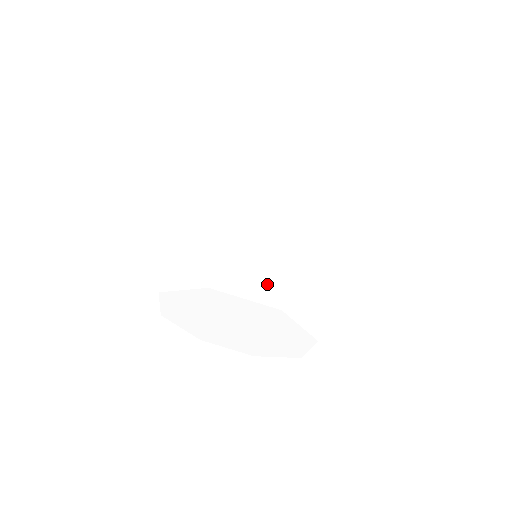
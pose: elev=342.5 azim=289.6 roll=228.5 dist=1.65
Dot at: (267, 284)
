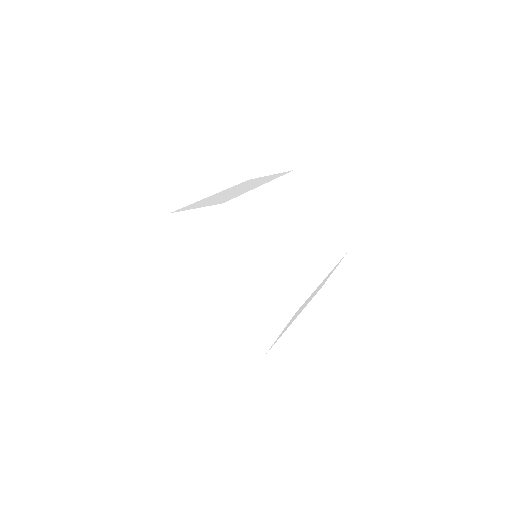
Dot at: (273, 227)
